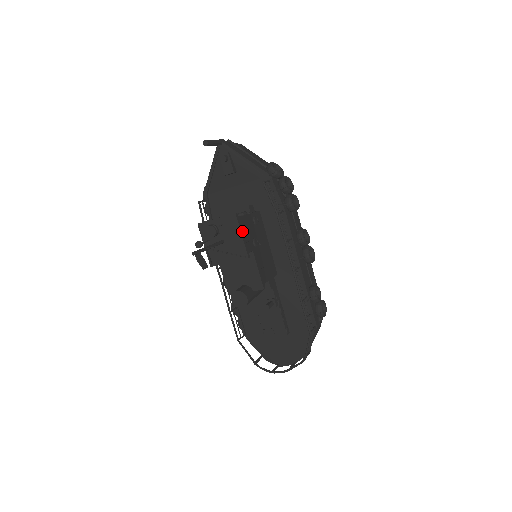
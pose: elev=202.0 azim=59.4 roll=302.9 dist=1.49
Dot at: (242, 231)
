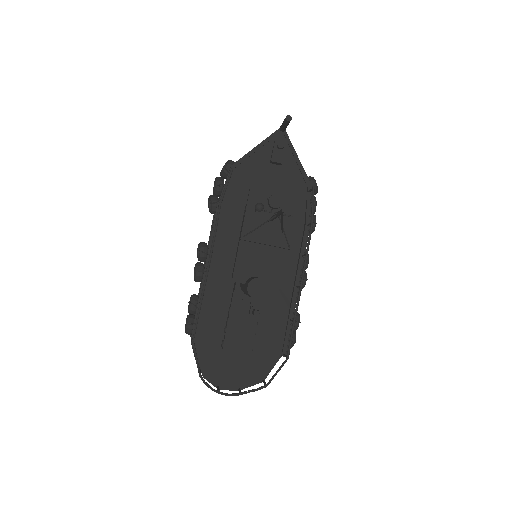
Dot at: (296, 219)
